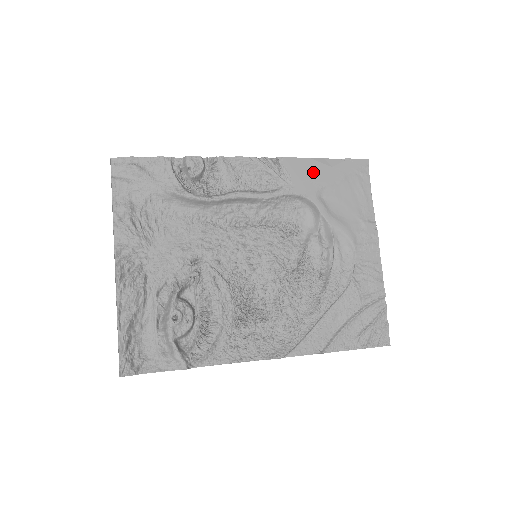
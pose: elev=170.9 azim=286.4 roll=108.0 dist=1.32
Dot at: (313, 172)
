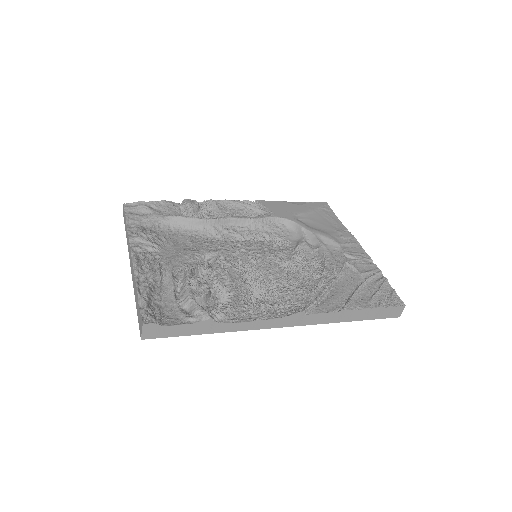
Dot at: (286, 207)
